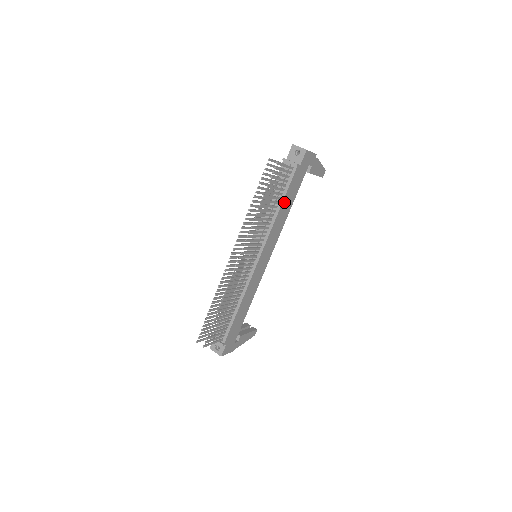
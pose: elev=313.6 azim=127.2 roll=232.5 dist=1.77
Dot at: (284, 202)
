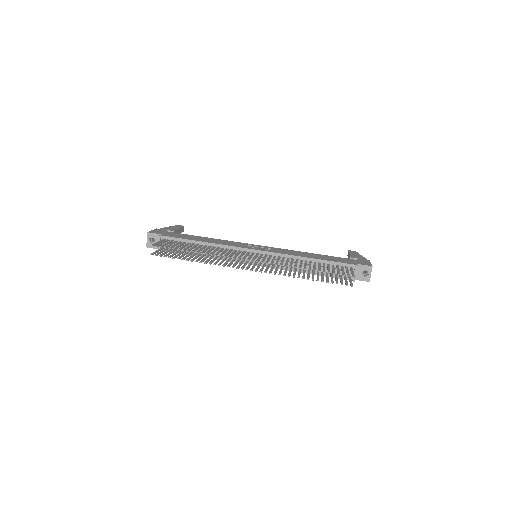
Dot at: (316, 273)
